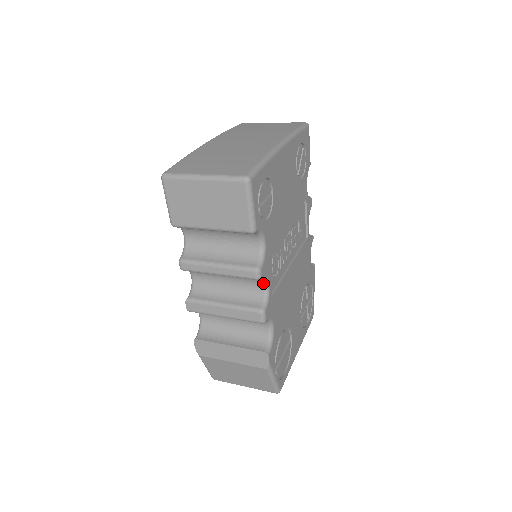
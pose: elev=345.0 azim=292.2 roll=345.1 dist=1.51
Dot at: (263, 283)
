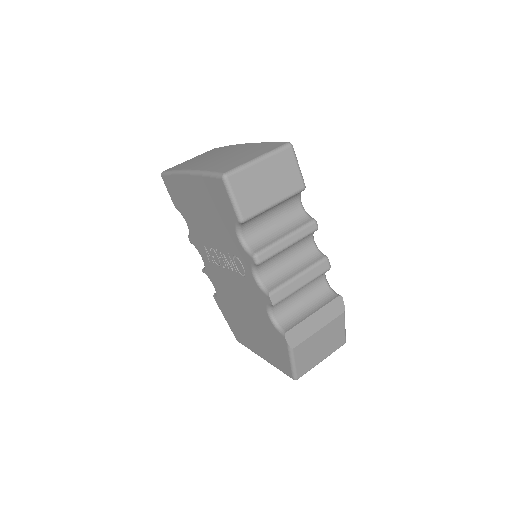
Dot at: (312, 239)
